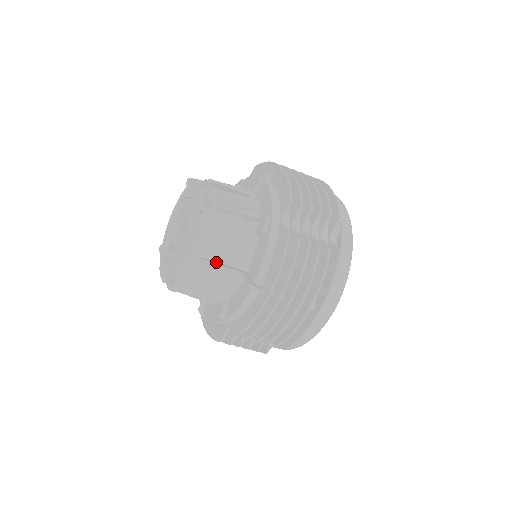
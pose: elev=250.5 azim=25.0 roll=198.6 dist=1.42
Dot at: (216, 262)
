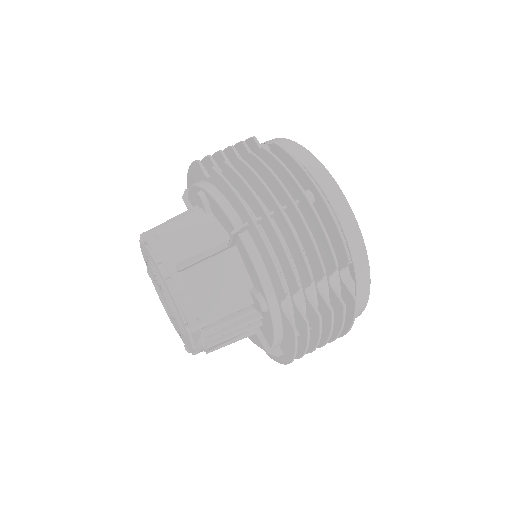
Dot at: (192, 257)
